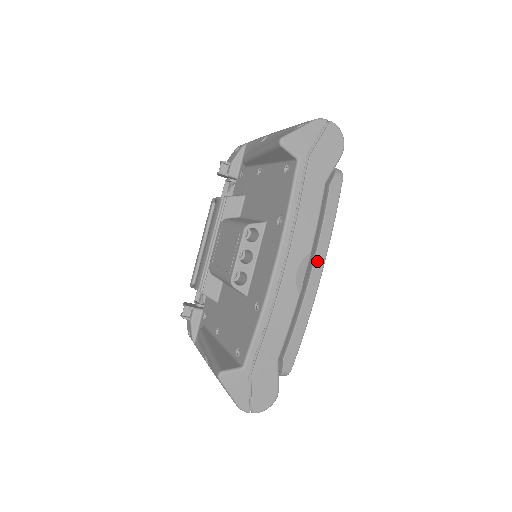
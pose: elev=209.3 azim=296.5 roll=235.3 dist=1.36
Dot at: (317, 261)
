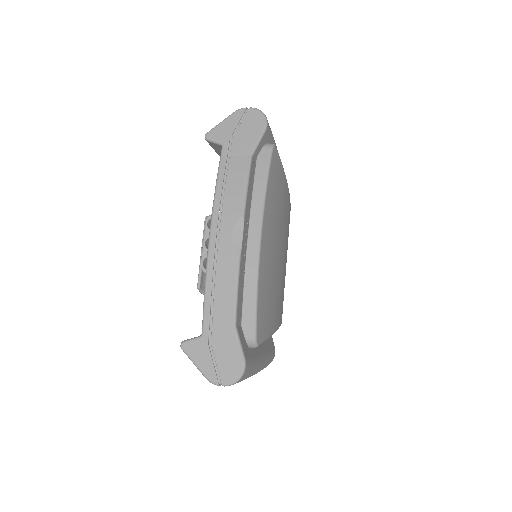
Dot at: (252, 223)
